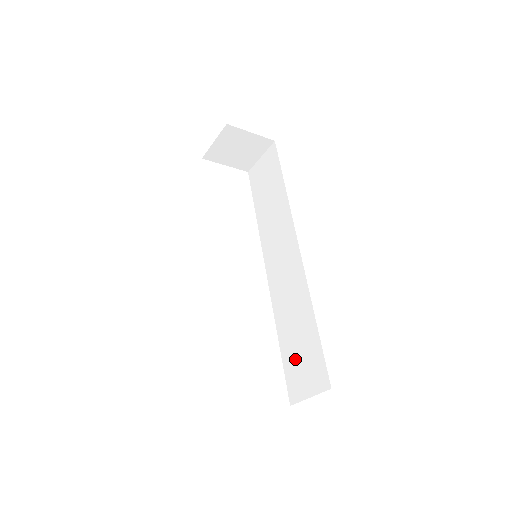
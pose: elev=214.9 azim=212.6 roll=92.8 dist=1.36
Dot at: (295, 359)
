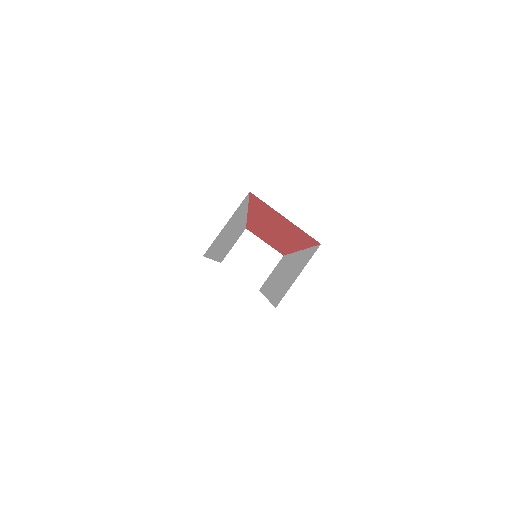
Dot at: (286, 284)
